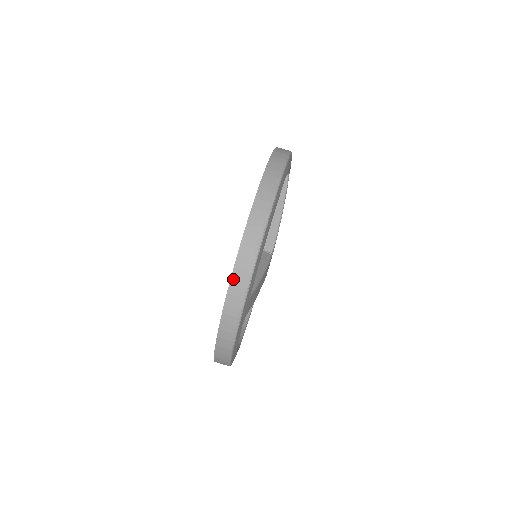
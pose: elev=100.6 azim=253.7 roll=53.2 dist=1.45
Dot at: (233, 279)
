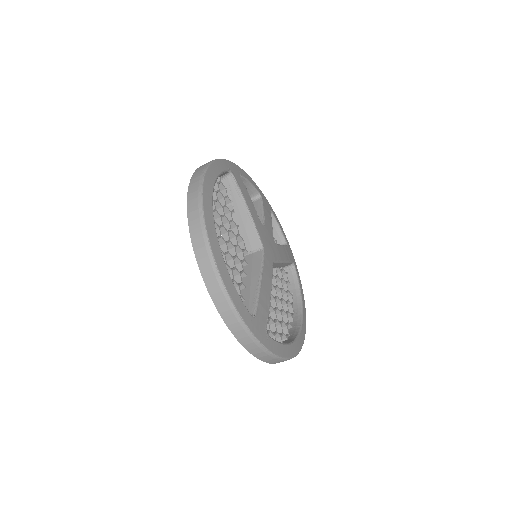
Dot at: (226, 322)
